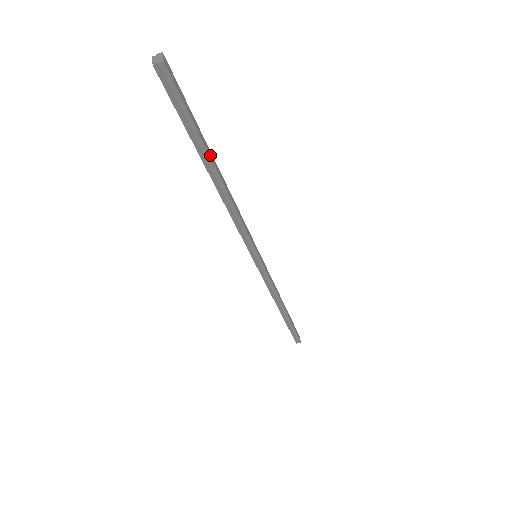
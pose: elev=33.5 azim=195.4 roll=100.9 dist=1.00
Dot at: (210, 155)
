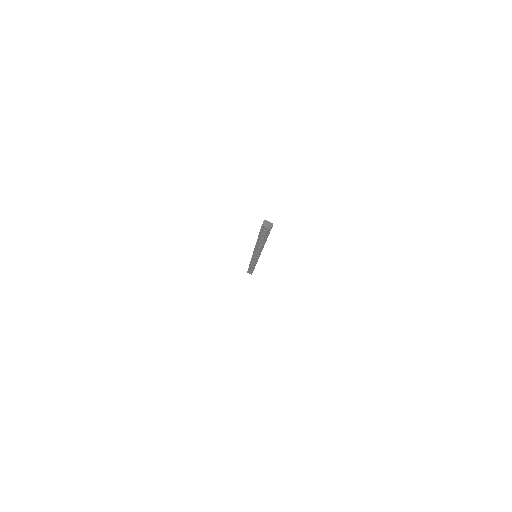
Dot at: occluded
